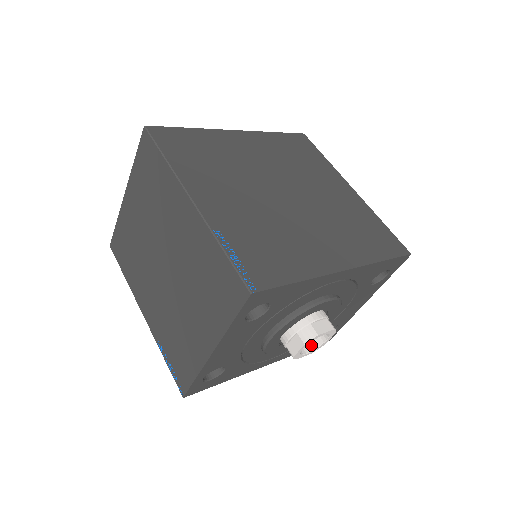
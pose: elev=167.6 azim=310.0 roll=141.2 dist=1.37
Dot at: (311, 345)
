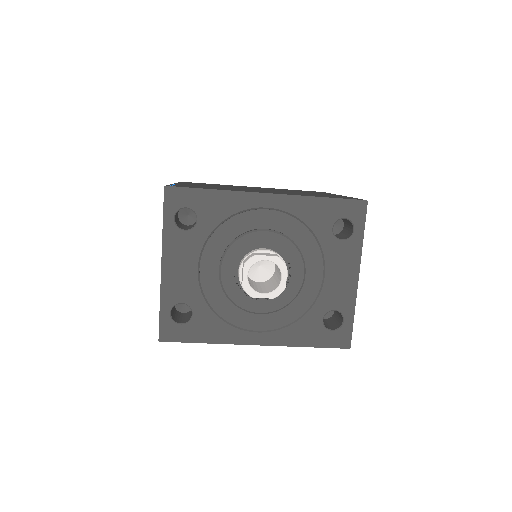
Dot at: (272, 290)
